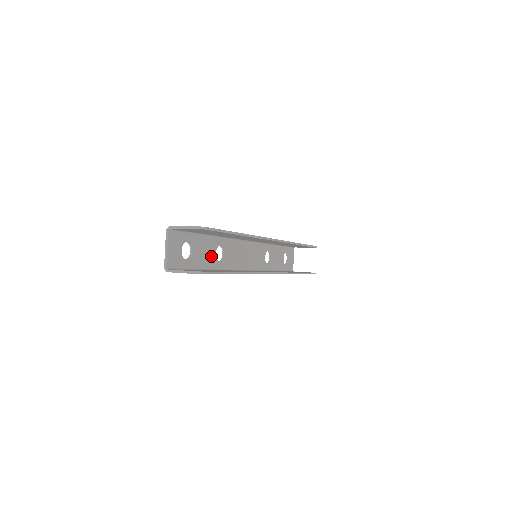
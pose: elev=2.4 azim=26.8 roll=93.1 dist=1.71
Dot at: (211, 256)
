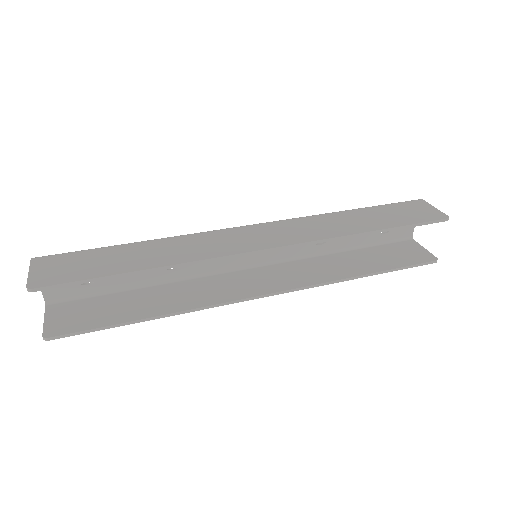
Dot at: occluded
